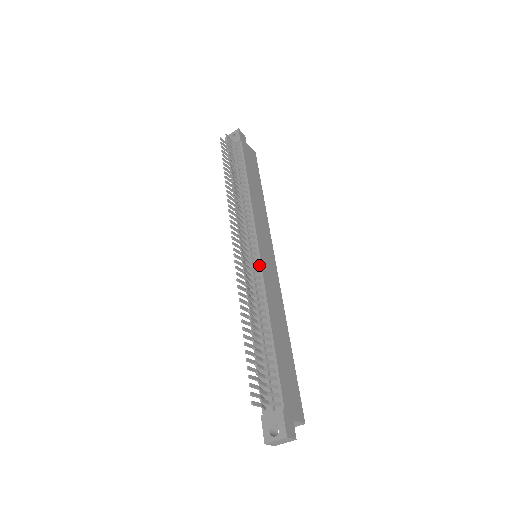
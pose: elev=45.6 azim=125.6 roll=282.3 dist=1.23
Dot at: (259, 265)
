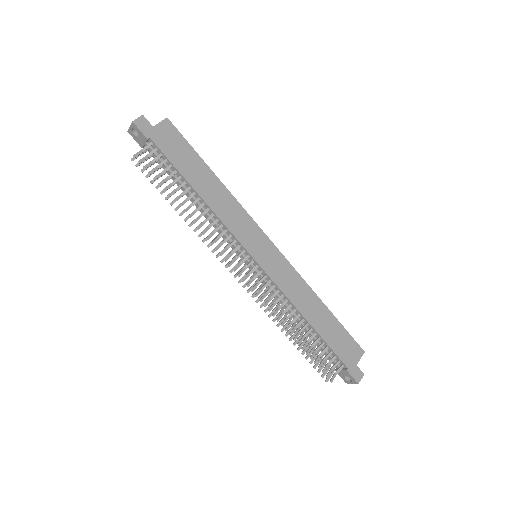
Dot at: (266, 276)
